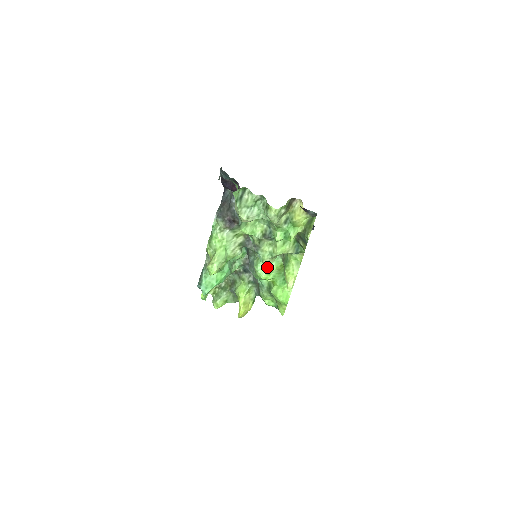
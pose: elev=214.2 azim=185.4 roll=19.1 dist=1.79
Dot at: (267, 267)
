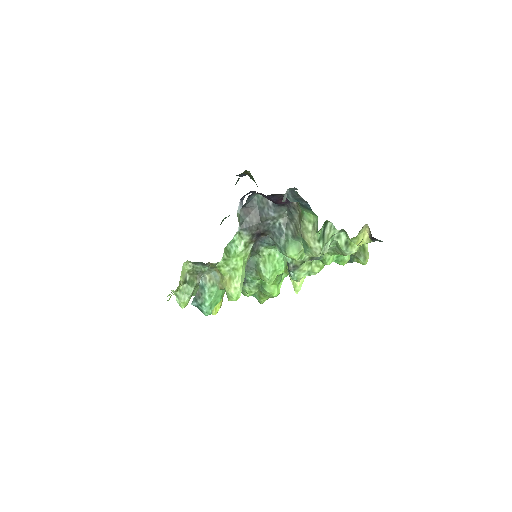
Dot at: (277, 272)
